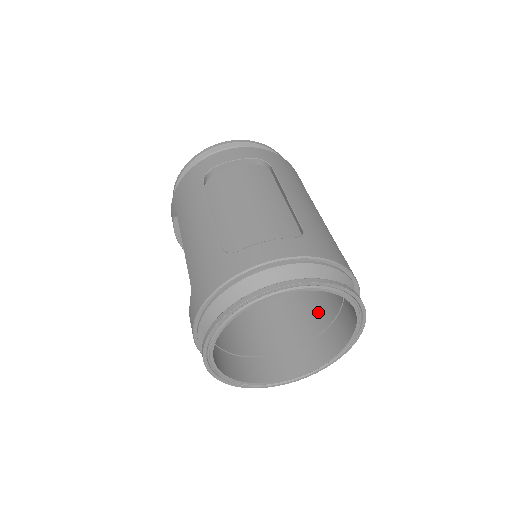
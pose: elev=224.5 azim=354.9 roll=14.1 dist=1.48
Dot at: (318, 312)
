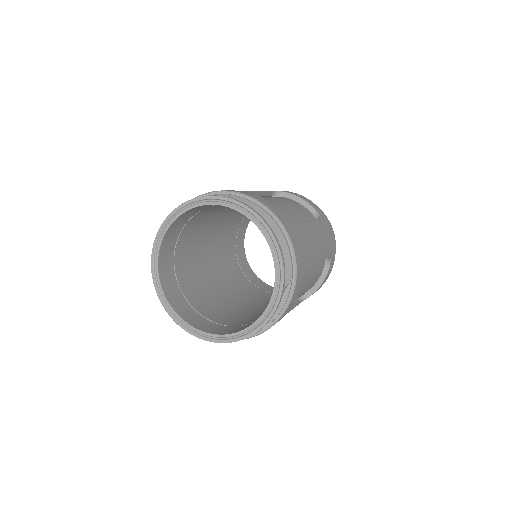
Dot at: (253, 319)
